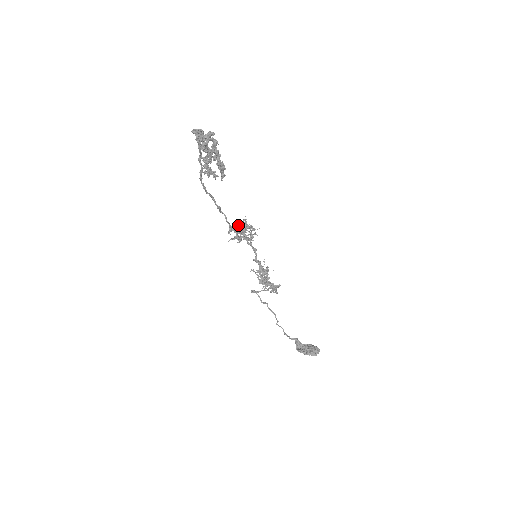
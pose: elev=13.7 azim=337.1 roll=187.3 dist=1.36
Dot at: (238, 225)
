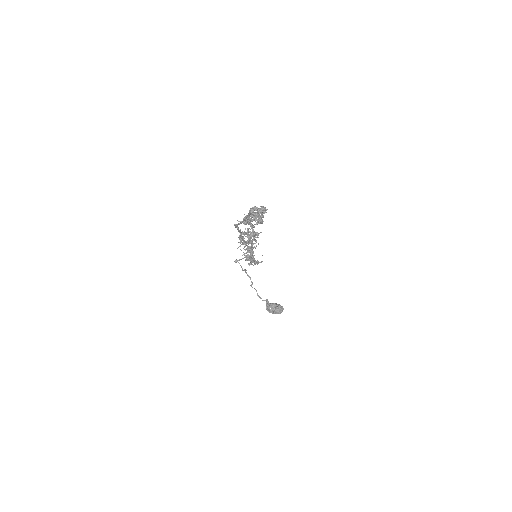
Dot at: (246, 232)
